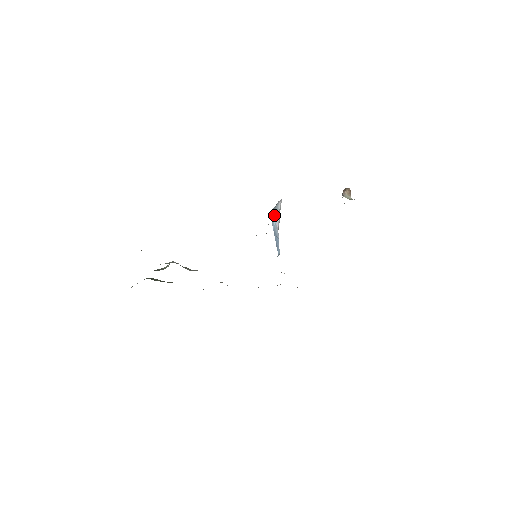
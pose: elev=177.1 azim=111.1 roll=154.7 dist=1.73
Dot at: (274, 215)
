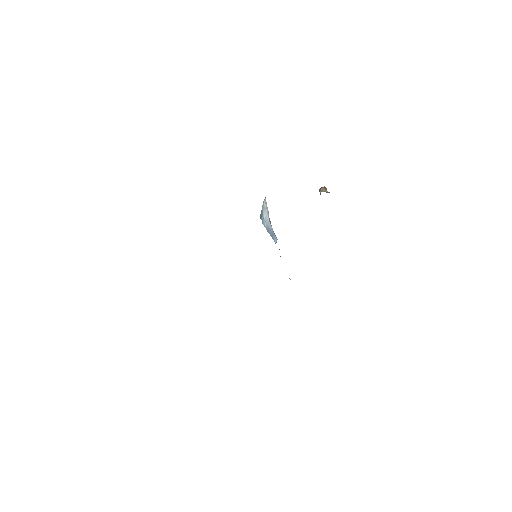
Dot at: (263, 216)
